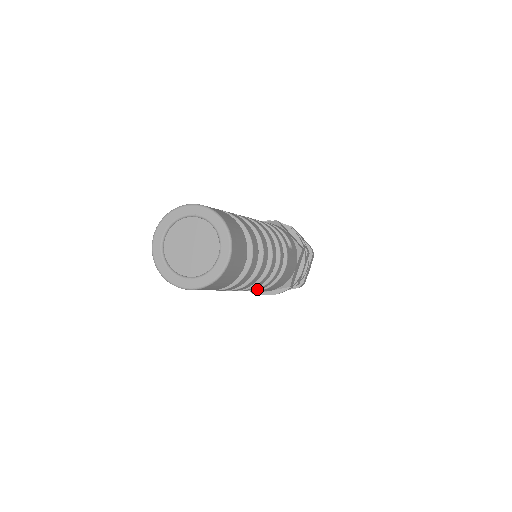
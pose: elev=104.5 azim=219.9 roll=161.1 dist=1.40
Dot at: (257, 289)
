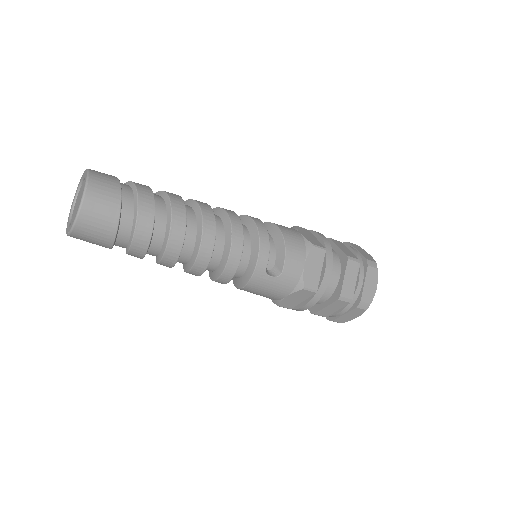
Dot at: occluded
